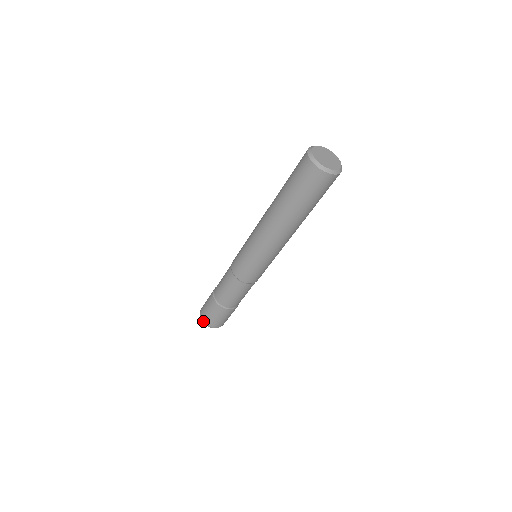
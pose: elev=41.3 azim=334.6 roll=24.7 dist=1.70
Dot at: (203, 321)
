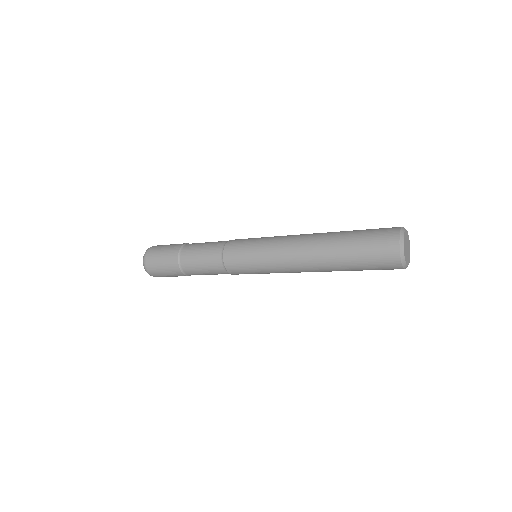
Dot at: (146, 268)
